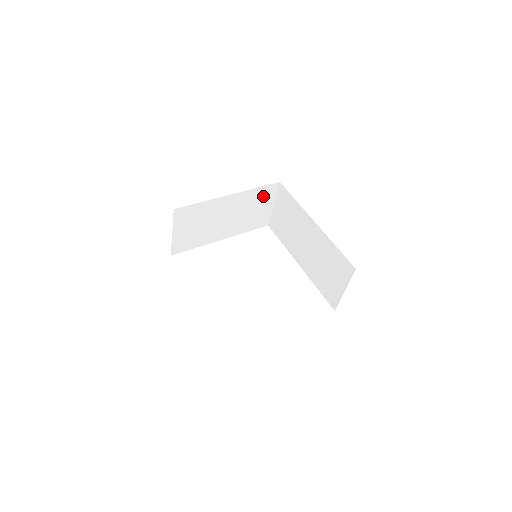
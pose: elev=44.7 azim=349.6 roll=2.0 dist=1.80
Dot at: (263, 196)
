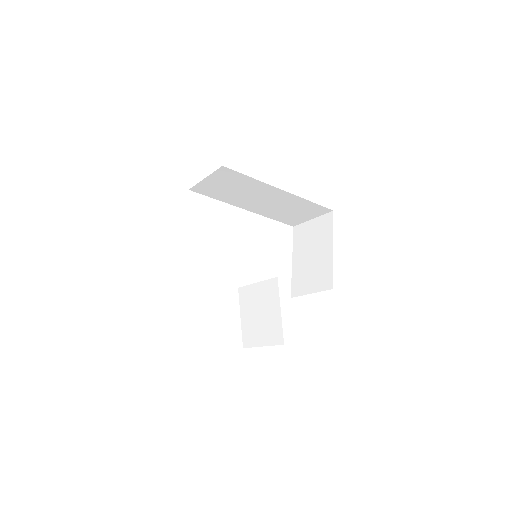
Dot at: occluded
